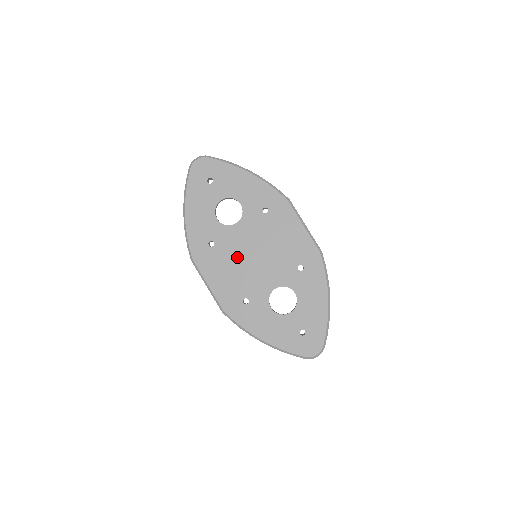
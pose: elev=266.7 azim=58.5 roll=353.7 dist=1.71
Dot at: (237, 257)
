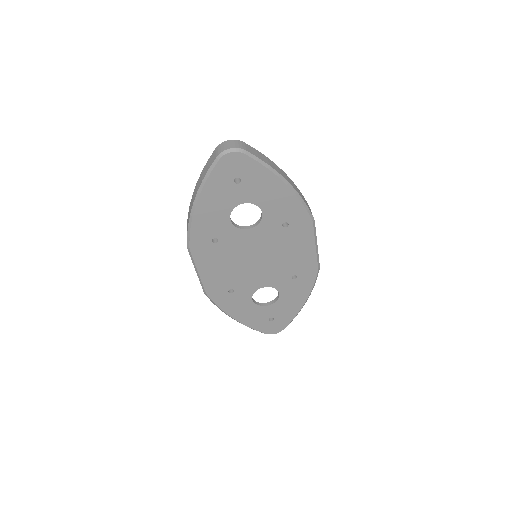
Dot at: (238, 257)
